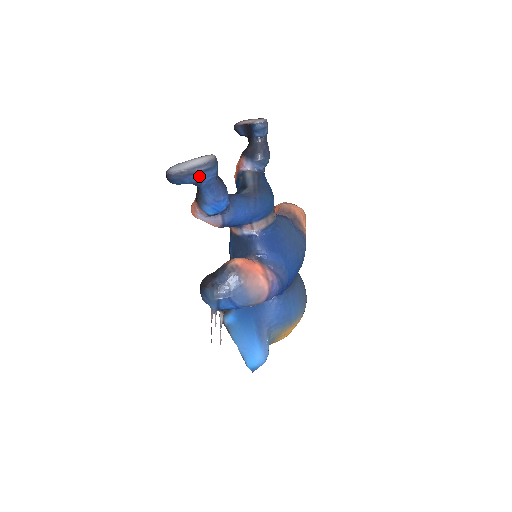
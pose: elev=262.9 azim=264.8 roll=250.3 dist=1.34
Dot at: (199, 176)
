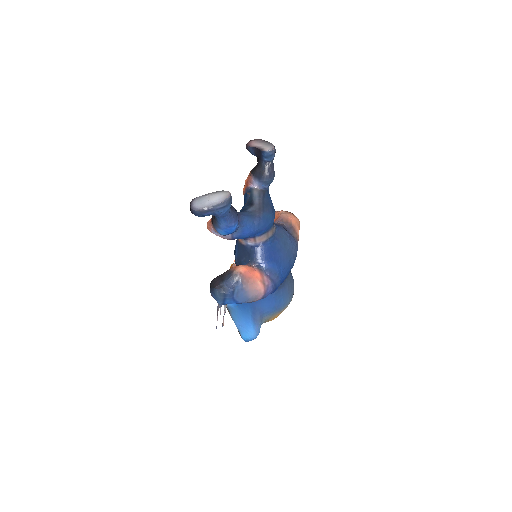
Dot at: (217, 211)
